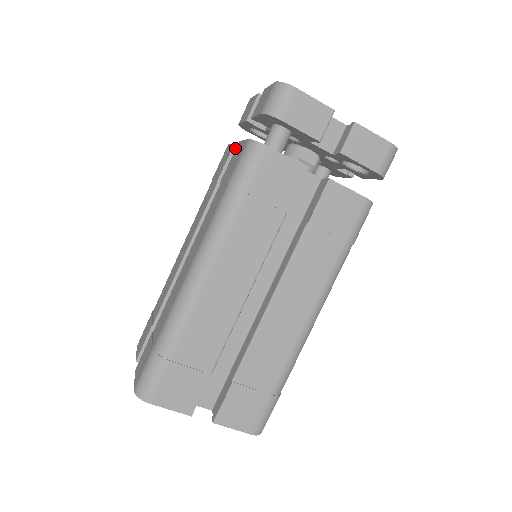
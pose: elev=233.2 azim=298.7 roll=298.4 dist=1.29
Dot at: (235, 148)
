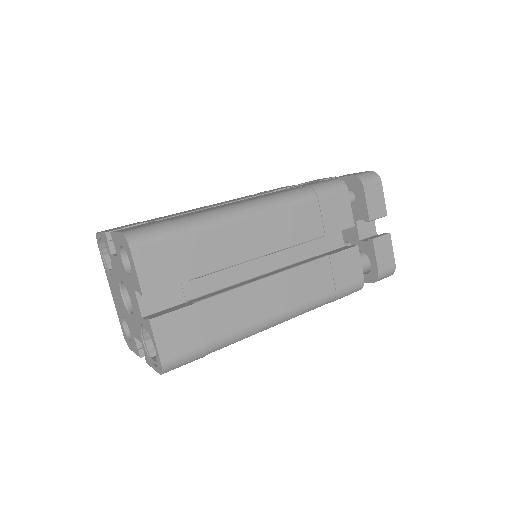
Dot at: occluded
